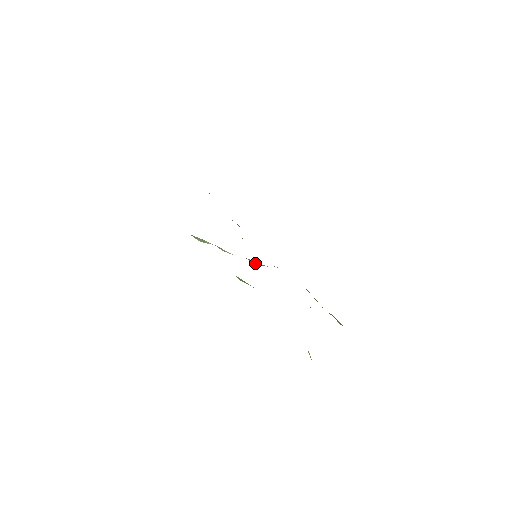
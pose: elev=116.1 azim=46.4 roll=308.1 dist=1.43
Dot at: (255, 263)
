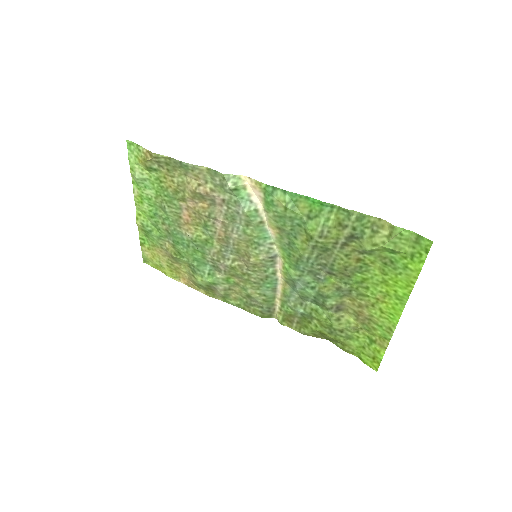
Dot at: (263, 252)
